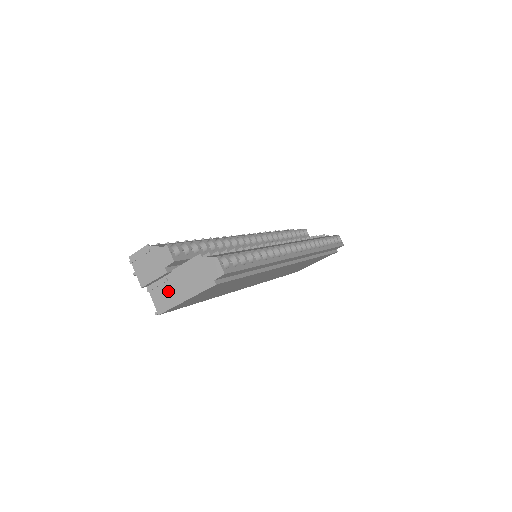
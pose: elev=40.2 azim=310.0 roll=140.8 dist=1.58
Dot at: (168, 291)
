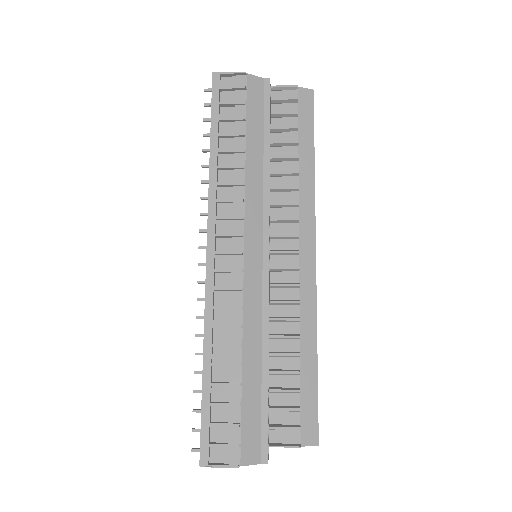
Dot at: occluded
